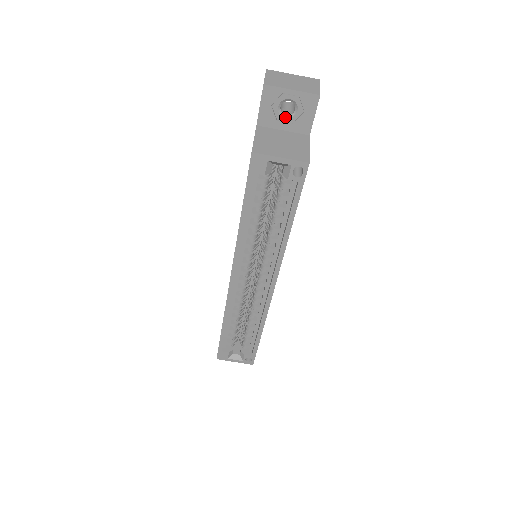
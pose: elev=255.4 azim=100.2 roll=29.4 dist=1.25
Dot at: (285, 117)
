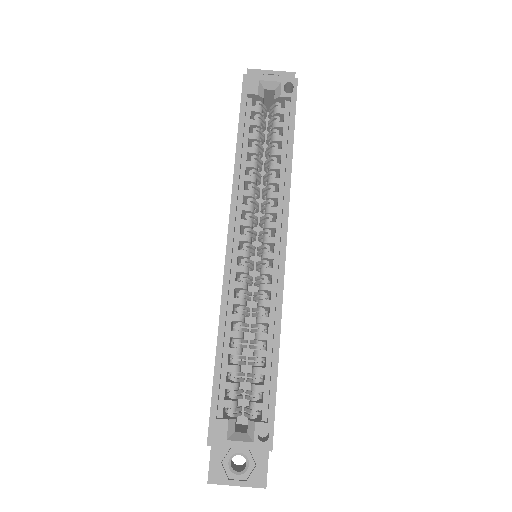
Dot at: occluded
